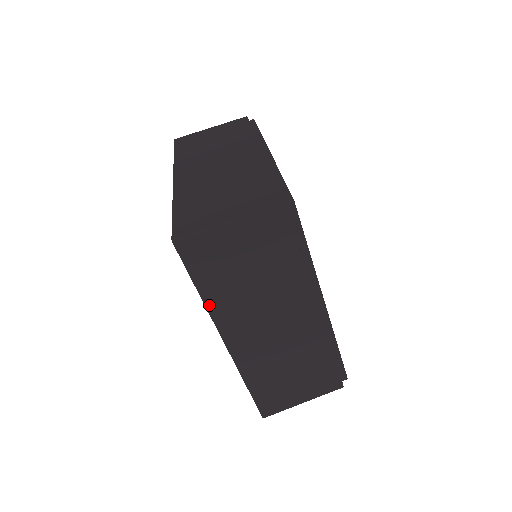
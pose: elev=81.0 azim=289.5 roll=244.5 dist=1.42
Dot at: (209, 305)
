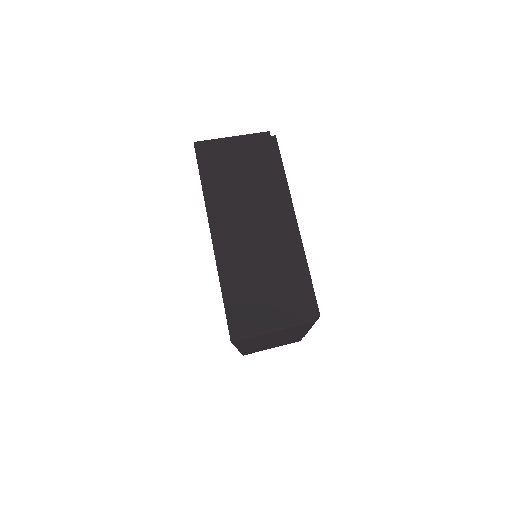
Dot at: (206, 195)
